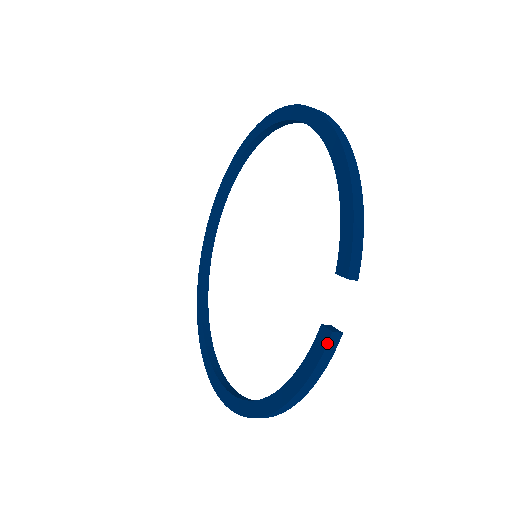
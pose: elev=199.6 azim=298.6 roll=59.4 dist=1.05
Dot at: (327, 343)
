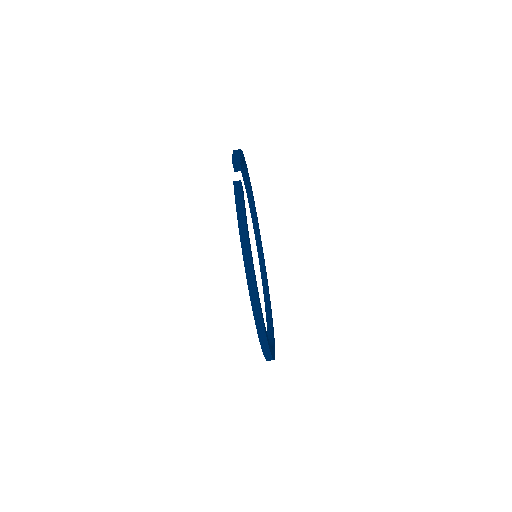
Dot at: (234, 188)
